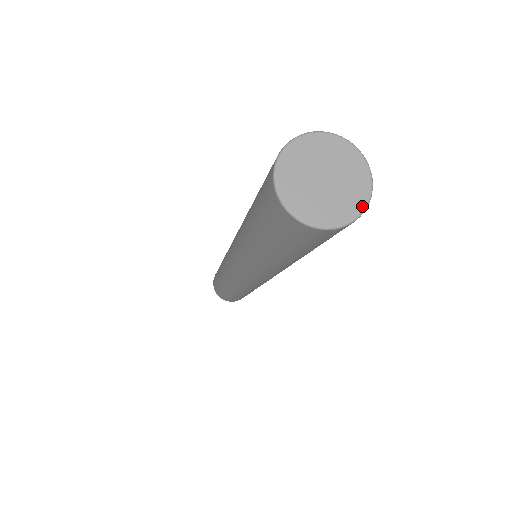
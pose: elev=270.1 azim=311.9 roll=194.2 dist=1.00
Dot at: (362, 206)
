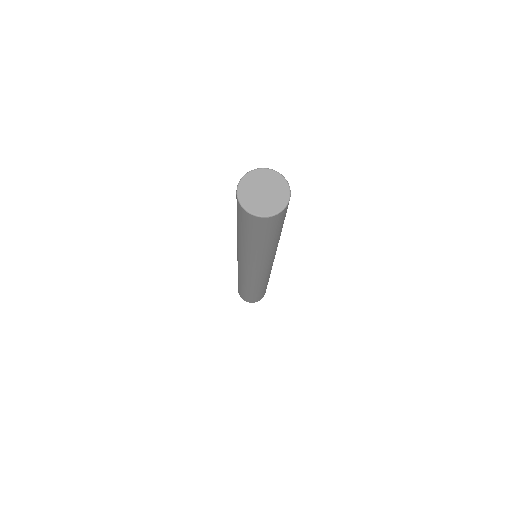
Dot at: (285, 203)
